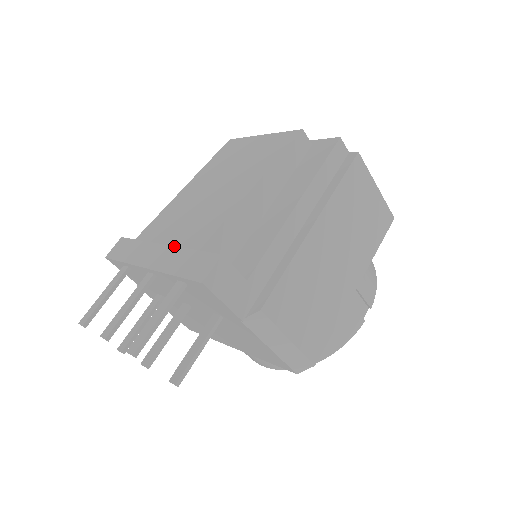
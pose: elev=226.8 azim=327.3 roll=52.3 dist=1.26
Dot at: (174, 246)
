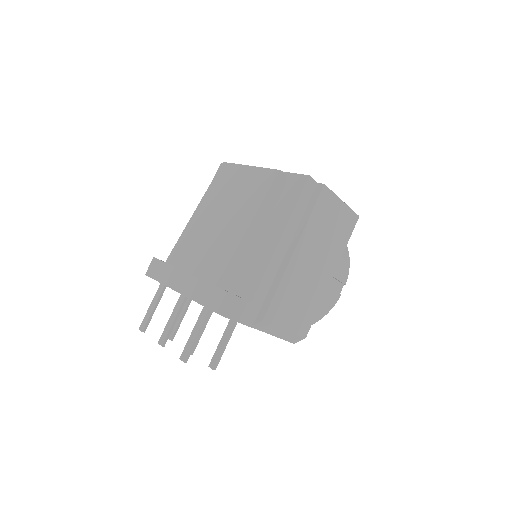
Dot at: (197, 277)
